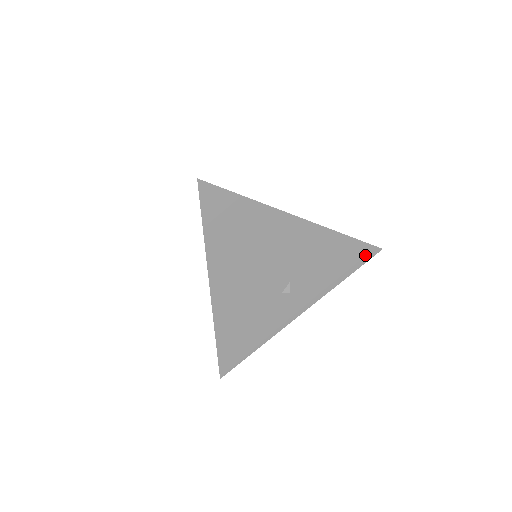
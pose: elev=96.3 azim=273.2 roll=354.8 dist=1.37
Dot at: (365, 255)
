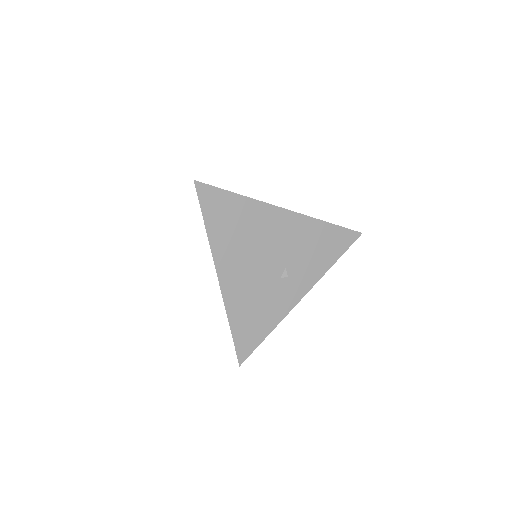
Dot at: (348, 240)
